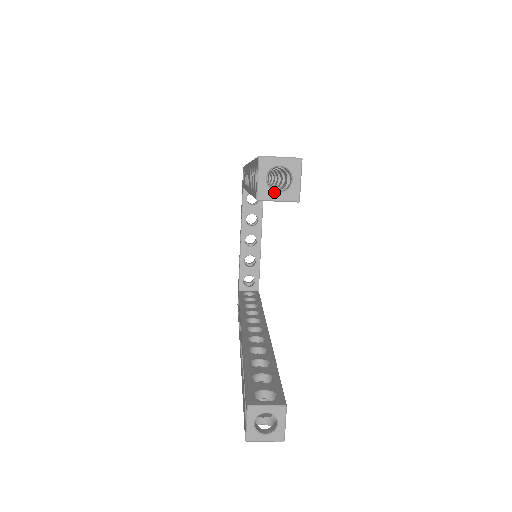
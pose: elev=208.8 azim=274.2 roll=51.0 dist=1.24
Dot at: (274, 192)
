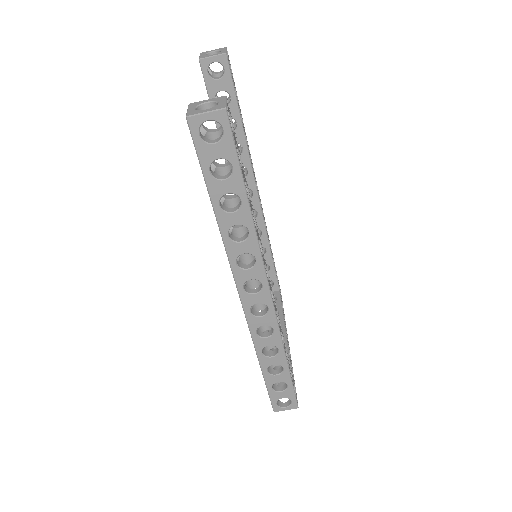
Dot at: (210, 55)
